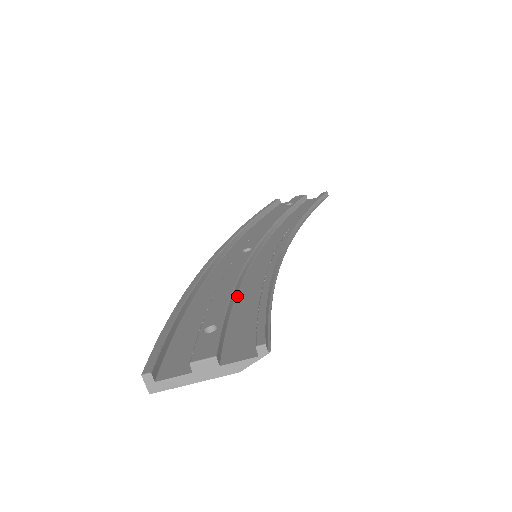
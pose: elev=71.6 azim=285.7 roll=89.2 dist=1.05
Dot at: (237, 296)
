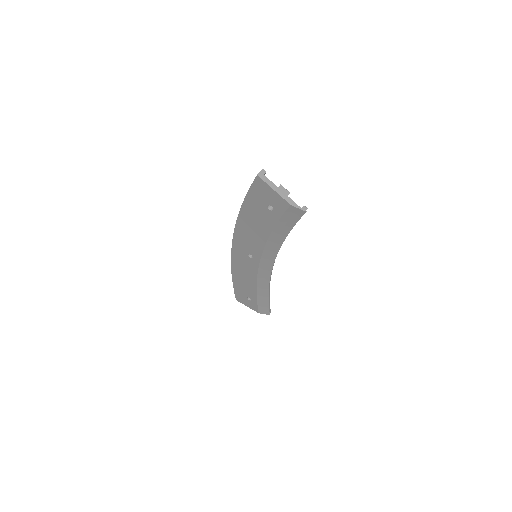
Dot at: occluded
